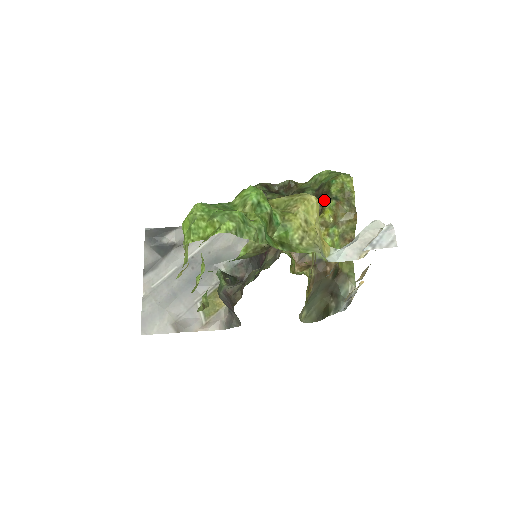
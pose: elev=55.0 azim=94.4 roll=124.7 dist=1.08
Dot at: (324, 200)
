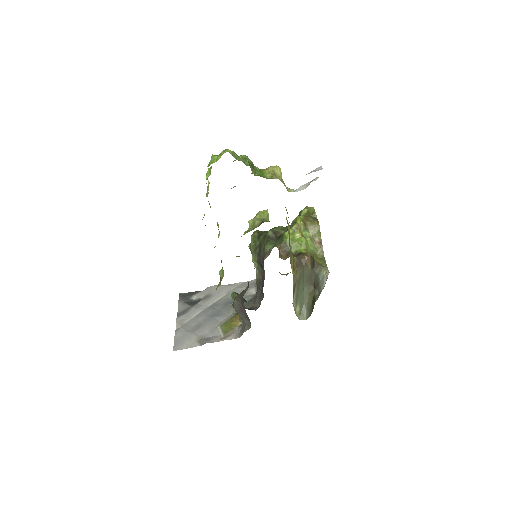
Dot at: occluded
